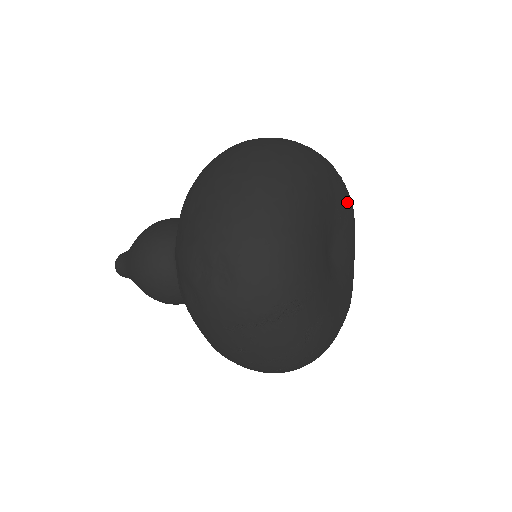
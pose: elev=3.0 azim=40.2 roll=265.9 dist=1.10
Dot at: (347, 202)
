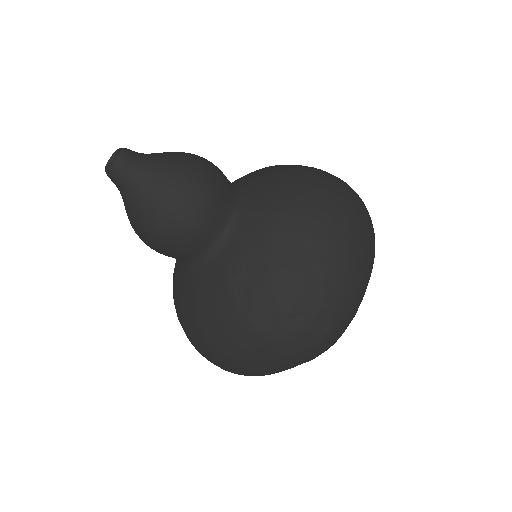
Dot at: occluded
